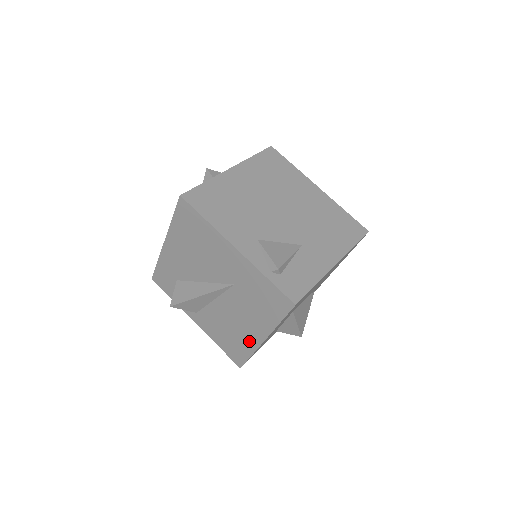
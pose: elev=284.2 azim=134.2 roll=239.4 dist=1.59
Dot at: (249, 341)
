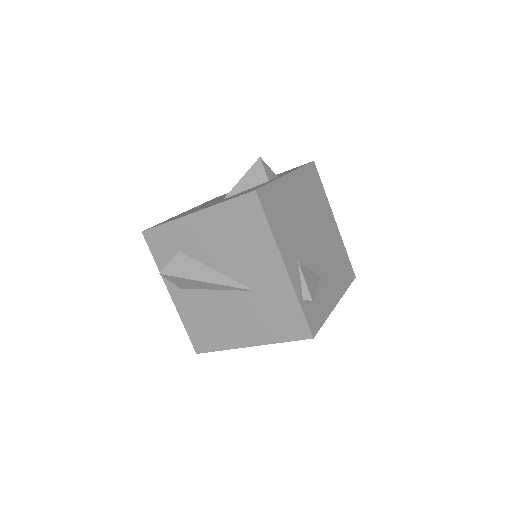
Dot at: (230, 339)
